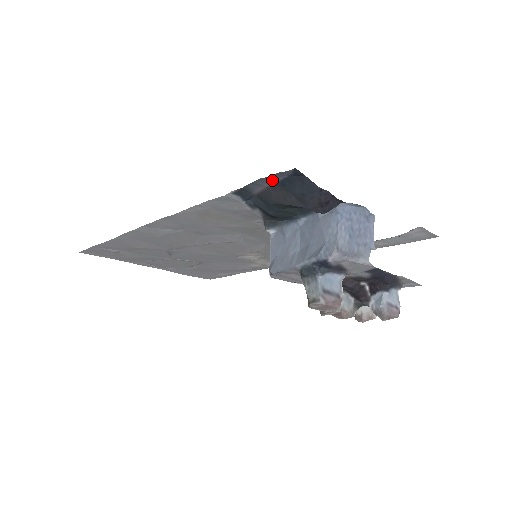
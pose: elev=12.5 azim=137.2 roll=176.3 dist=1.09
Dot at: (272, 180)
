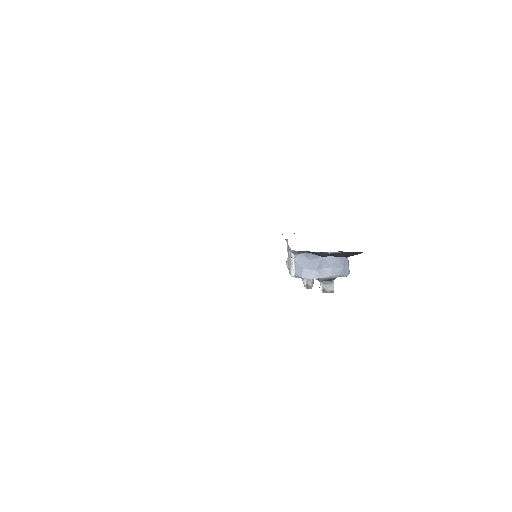
Dot at: (348, 252)
